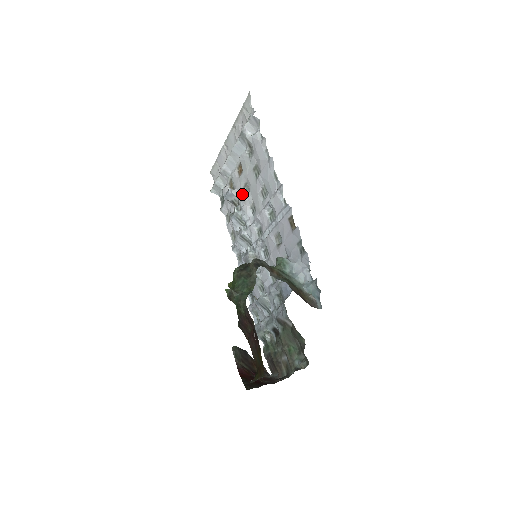
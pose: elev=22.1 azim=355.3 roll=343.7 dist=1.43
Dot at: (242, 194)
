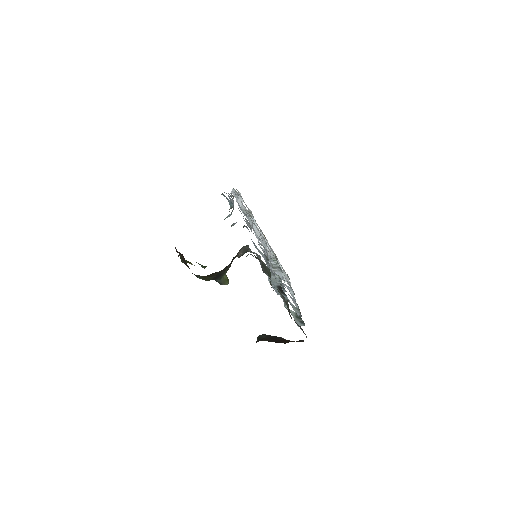
Dot at: occluded
